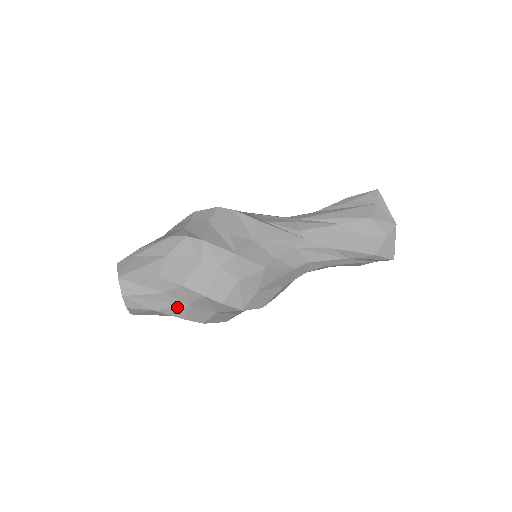
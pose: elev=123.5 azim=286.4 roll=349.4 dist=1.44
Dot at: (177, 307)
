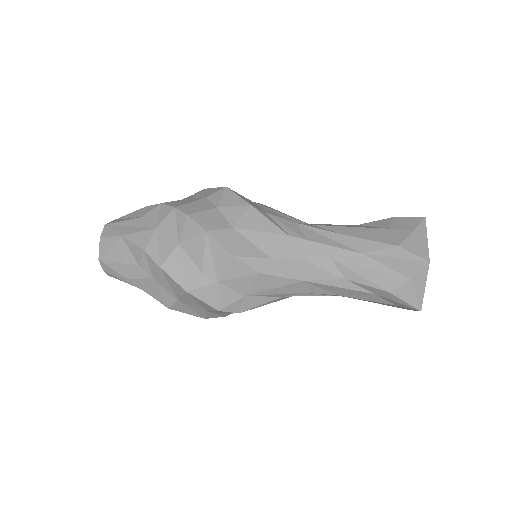
Dot at: (144, 231)
